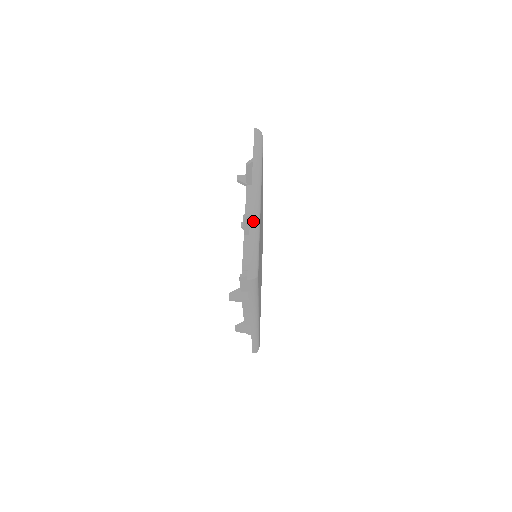
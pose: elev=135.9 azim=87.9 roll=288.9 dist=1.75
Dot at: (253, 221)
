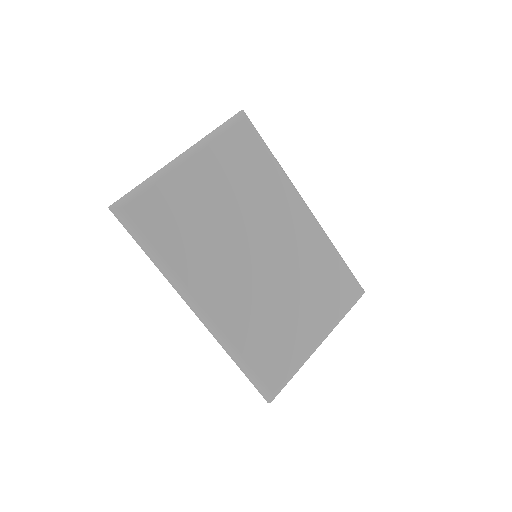
Dot at: (159, 170)
